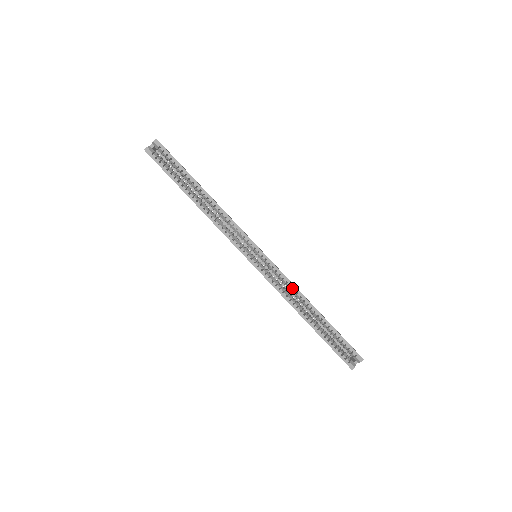
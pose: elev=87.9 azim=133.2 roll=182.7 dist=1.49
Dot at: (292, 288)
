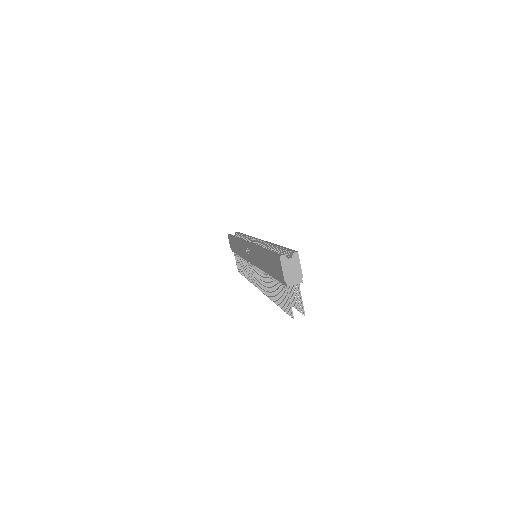
Dot at: occluded
